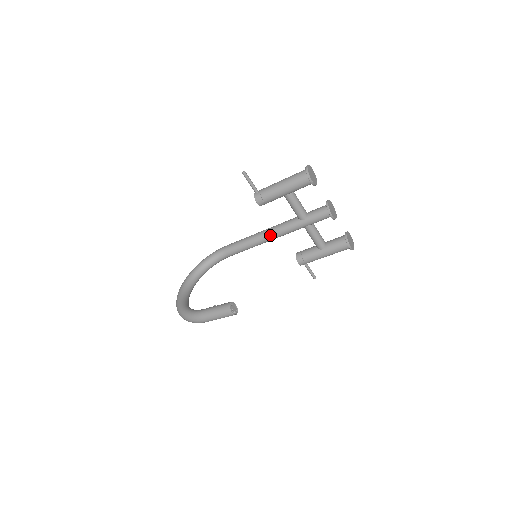
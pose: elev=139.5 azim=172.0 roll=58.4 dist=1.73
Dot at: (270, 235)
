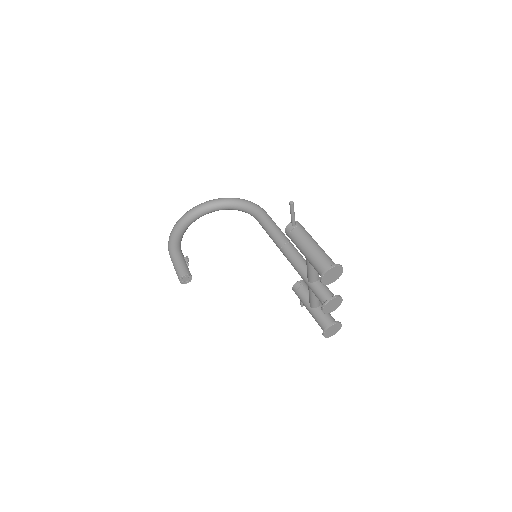
Dot at: (285, 254)
